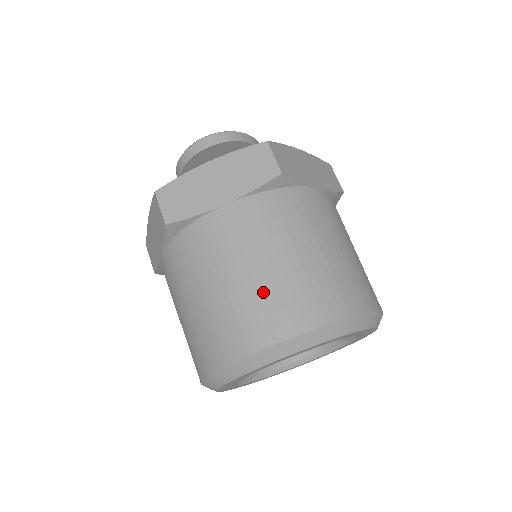
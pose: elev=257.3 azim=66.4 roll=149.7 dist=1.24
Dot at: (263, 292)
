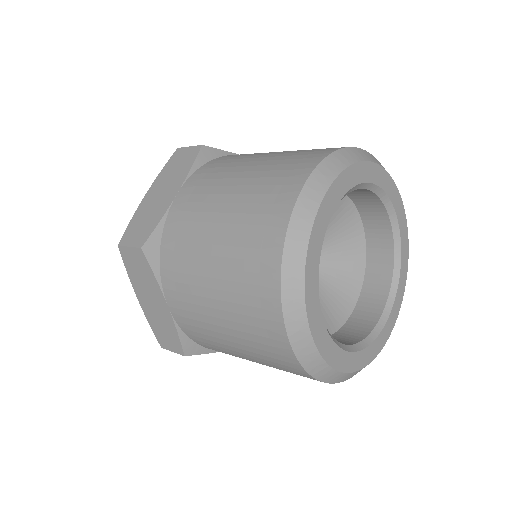
Dot at: (253, 190)
